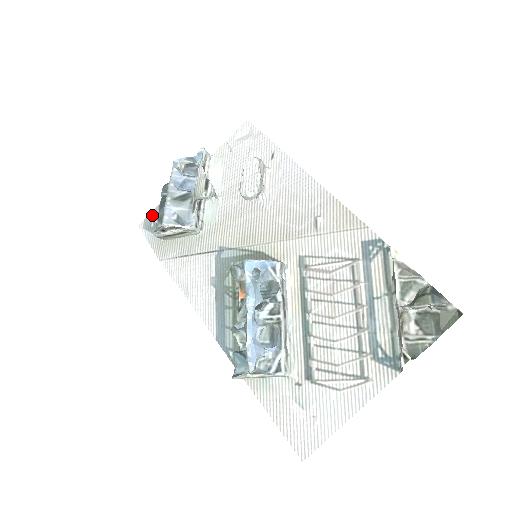
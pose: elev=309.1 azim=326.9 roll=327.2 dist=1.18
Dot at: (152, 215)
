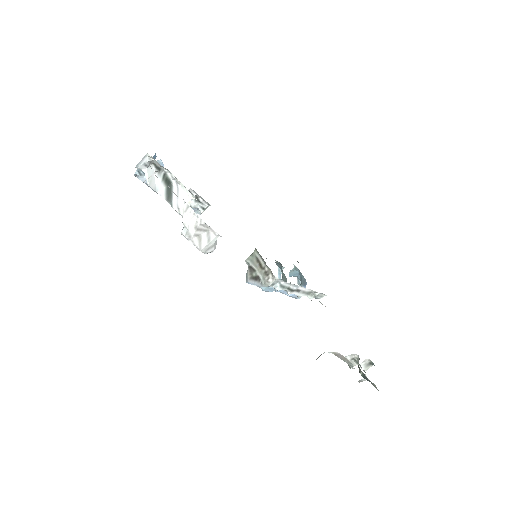
Dot at: occluded
